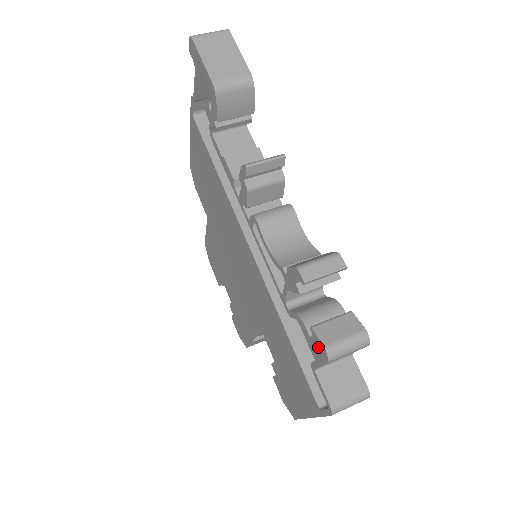
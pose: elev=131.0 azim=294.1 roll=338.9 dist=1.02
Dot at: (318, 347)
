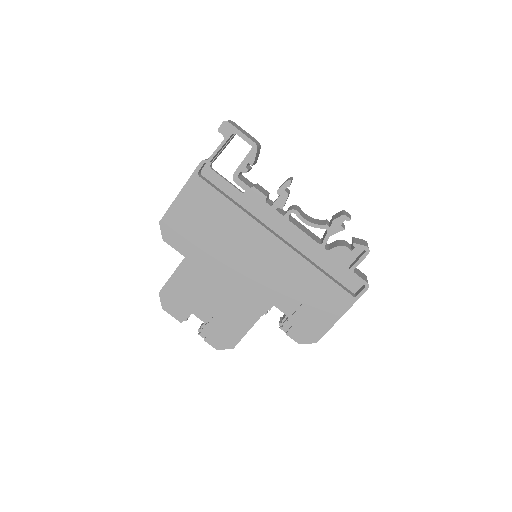
Dot at: (341, 266)
